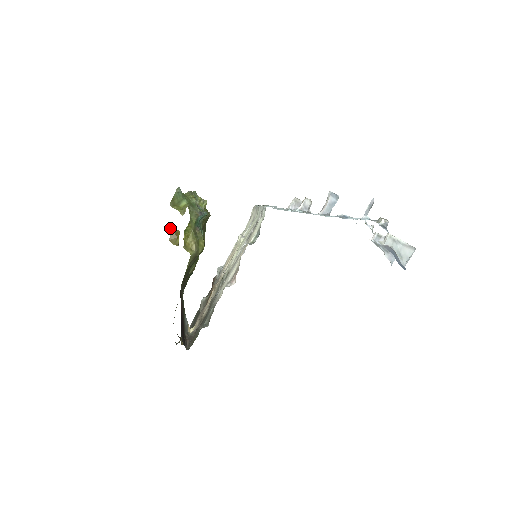
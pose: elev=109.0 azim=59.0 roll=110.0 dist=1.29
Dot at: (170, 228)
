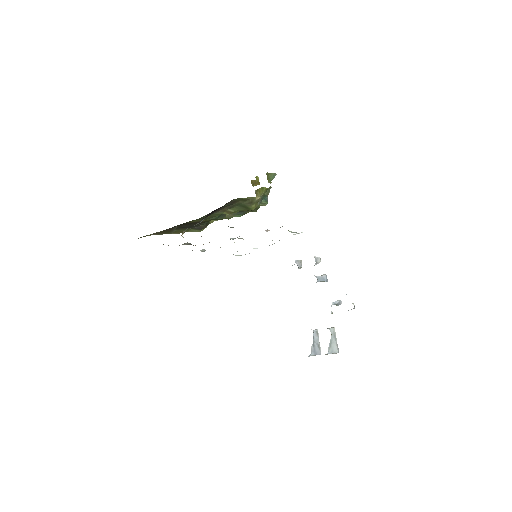
Dot at: (256, 178)
